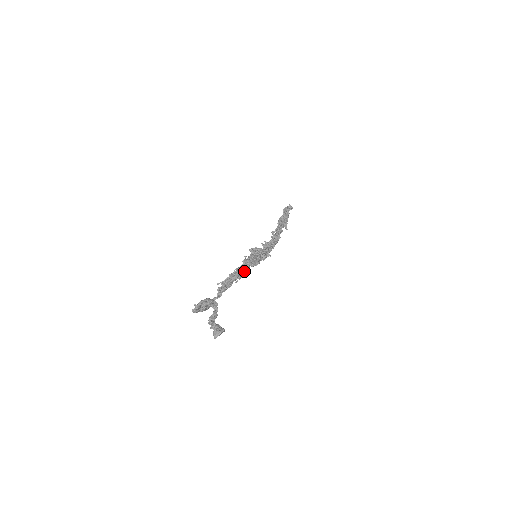
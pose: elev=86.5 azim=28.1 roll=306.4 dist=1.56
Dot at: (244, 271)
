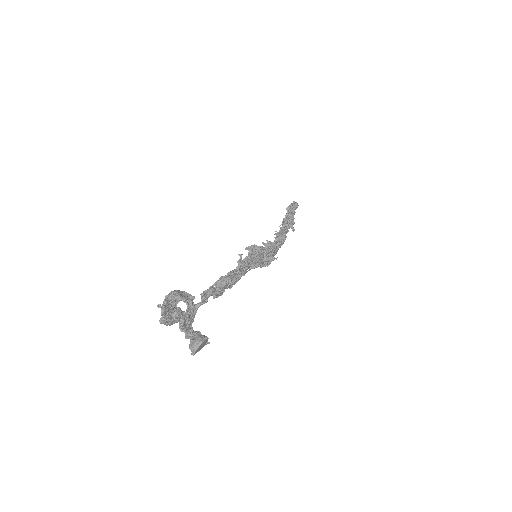
Dot at: (240, 272)
